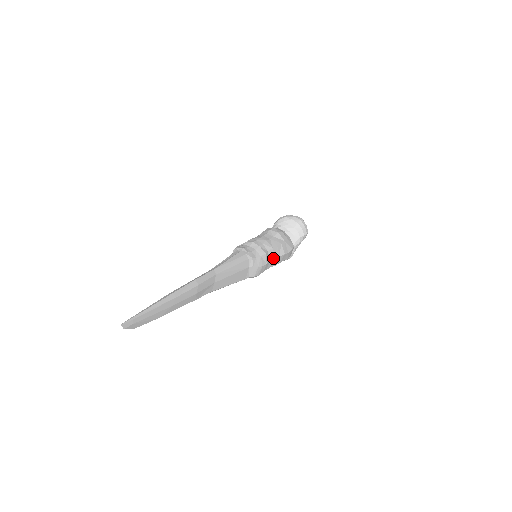
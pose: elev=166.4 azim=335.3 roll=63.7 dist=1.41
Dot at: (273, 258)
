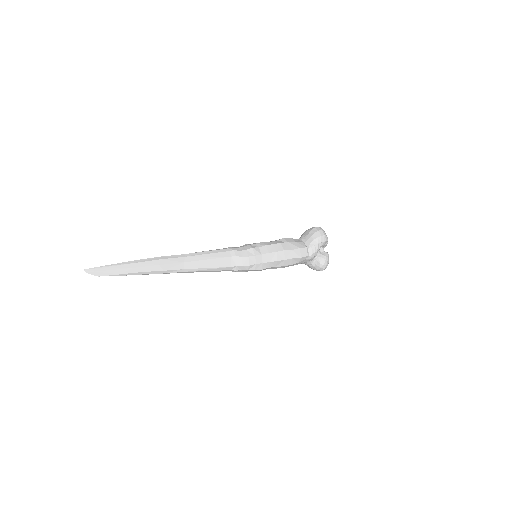
Dot at: (266, 253)
